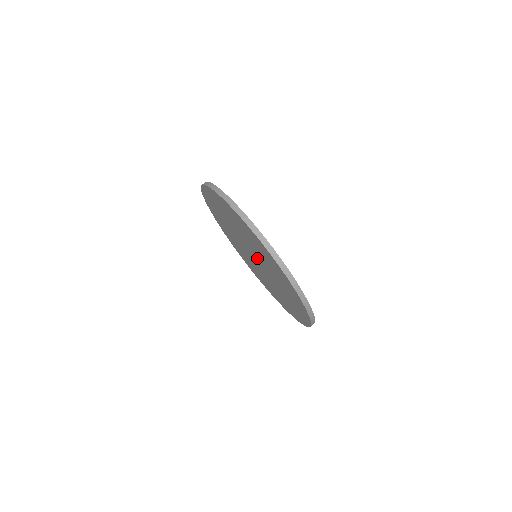
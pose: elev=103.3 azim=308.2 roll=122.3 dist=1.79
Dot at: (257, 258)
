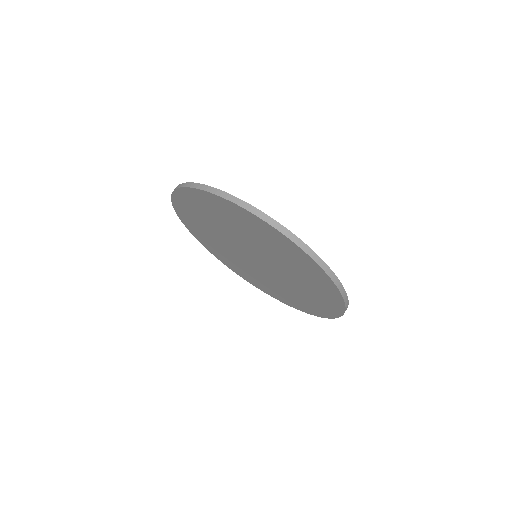
Dot at: (267, 264)
